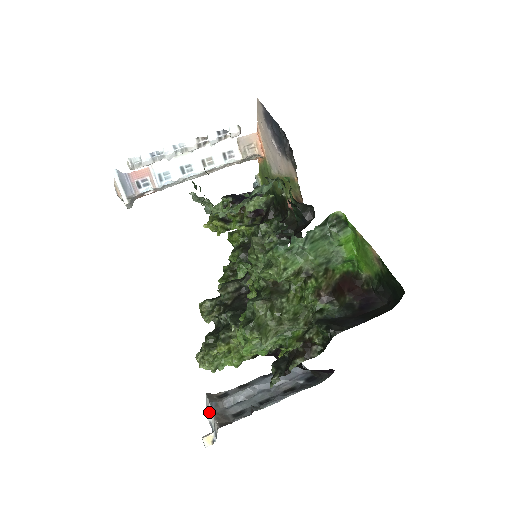
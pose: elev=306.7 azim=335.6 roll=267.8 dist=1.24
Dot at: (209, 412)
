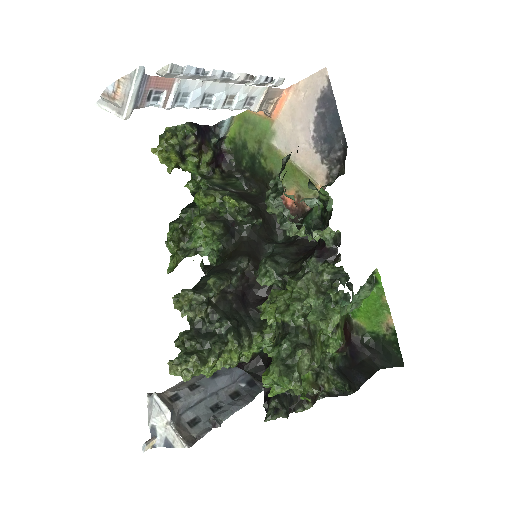
Dot at: (161, 418)
